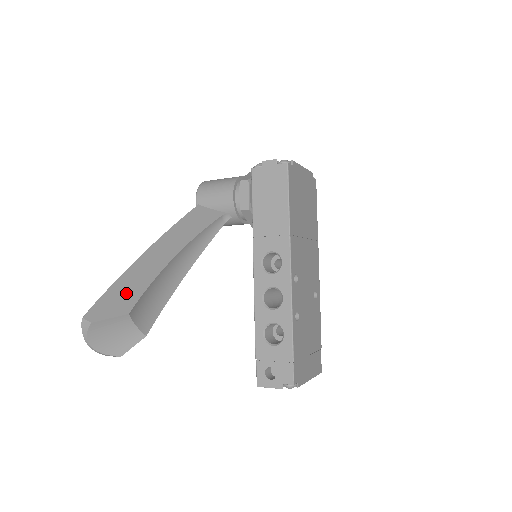
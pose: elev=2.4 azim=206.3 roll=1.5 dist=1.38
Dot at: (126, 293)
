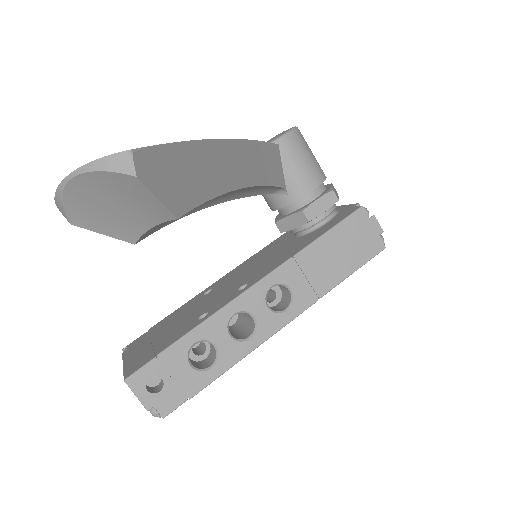
Dot at: (189, 179)
